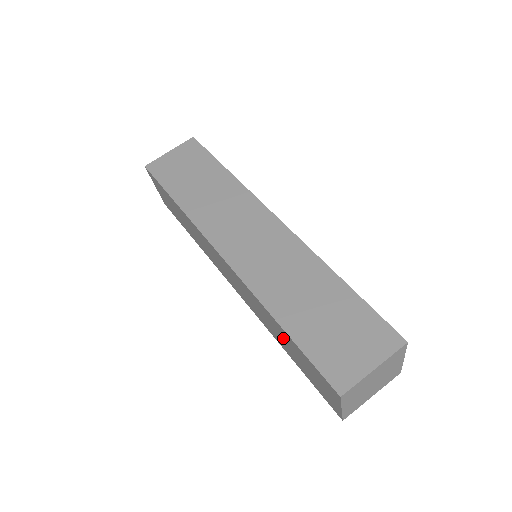
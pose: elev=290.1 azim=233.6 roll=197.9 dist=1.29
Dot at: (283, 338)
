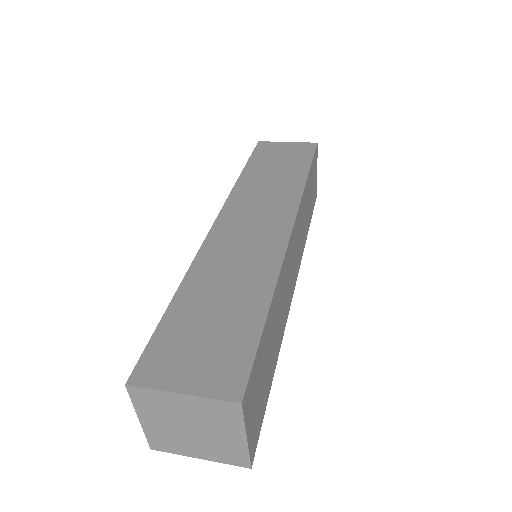
Dot at: occluded
